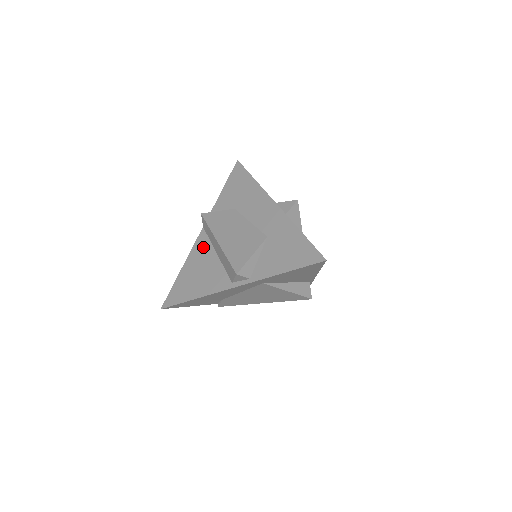
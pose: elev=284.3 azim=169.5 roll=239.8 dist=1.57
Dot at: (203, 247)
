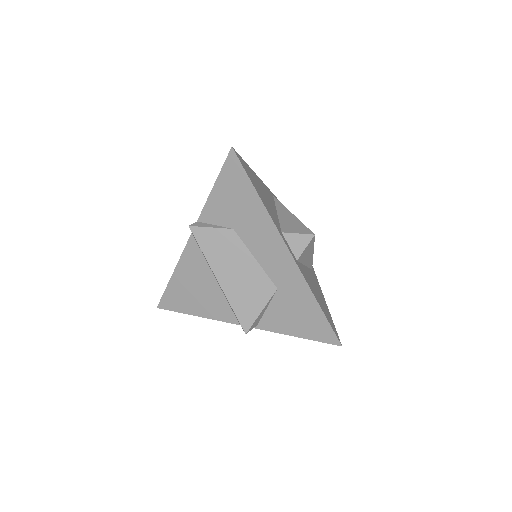
Dot at: (196, 261)
